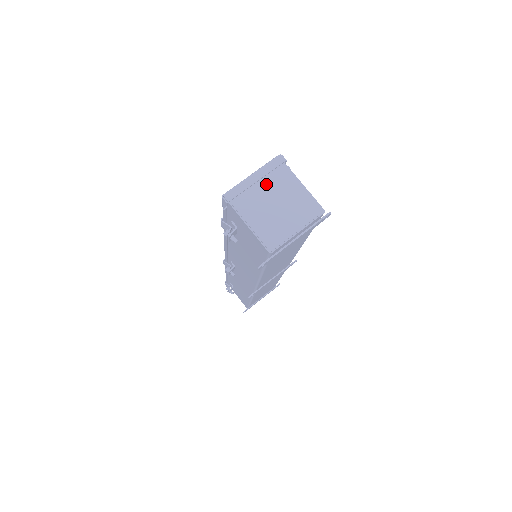
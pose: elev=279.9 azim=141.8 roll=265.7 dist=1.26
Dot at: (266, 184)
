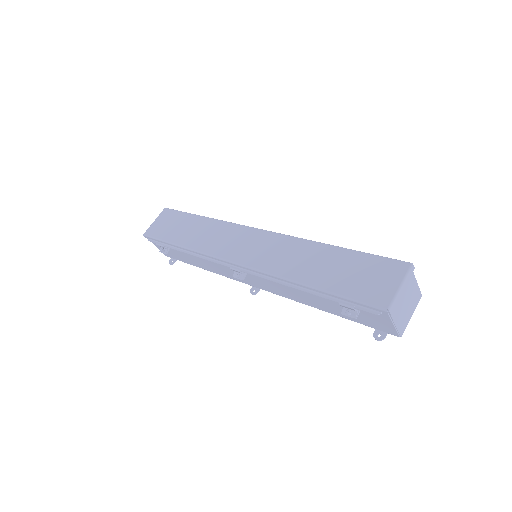
Dot at: (404, 290)
